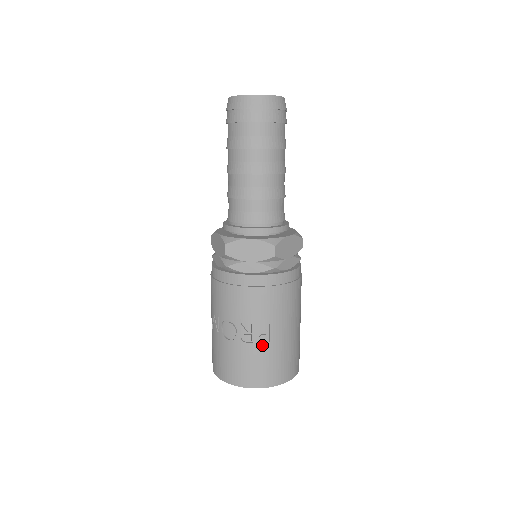
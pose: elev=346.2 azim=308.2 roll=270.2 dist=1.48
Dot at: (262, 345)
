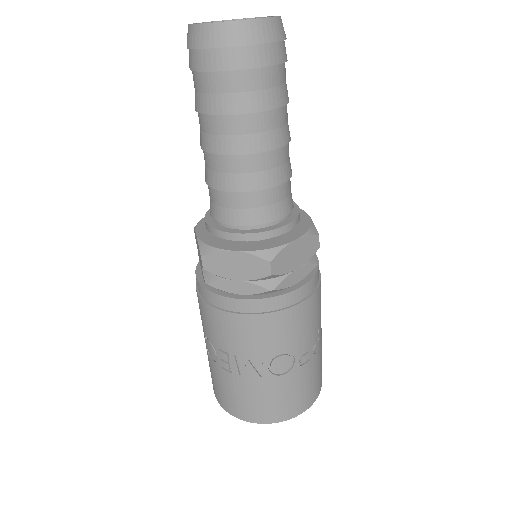
Dot at: (316, 356)
